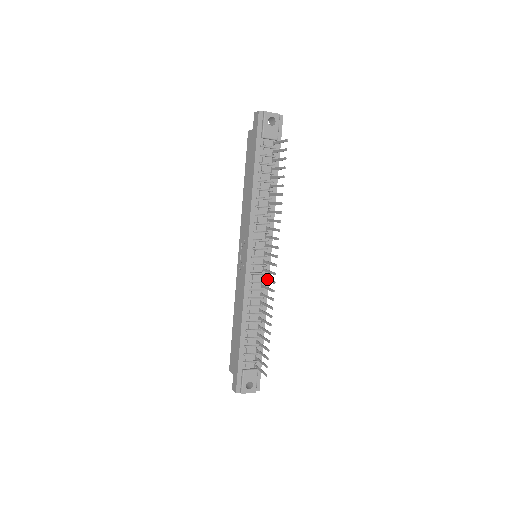
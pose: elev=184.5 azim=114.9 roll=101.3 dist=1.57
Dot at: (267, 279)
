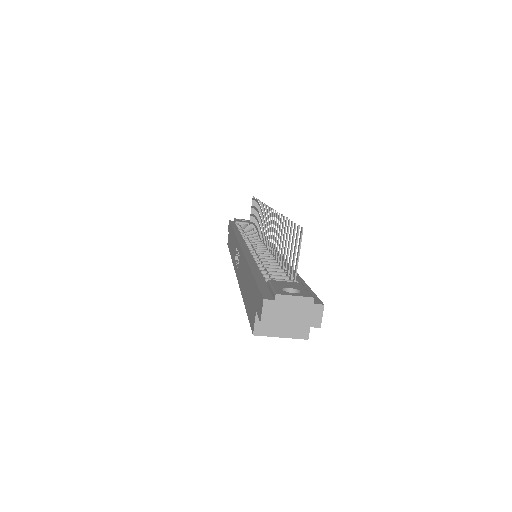
Dot at: occluded
